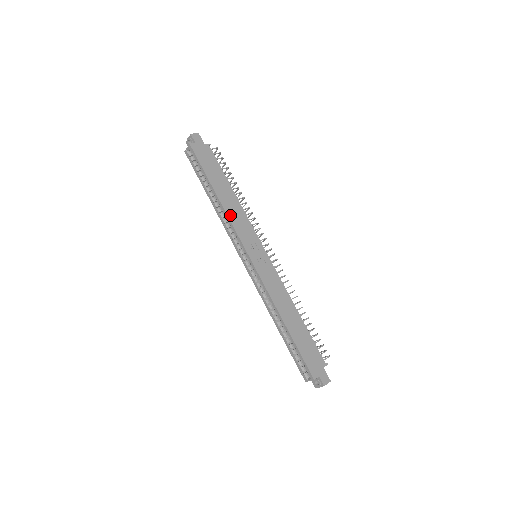
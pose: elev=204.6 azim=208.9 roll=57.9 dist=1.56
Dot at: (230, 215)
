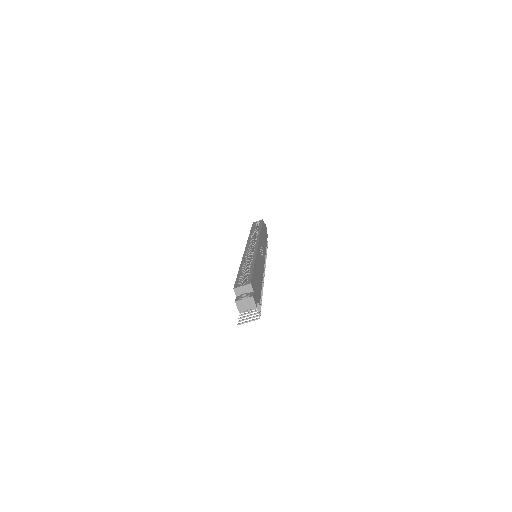
Dot at: (261, 235)
